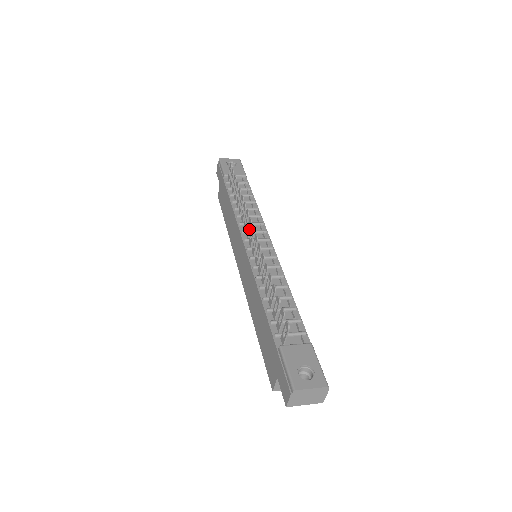
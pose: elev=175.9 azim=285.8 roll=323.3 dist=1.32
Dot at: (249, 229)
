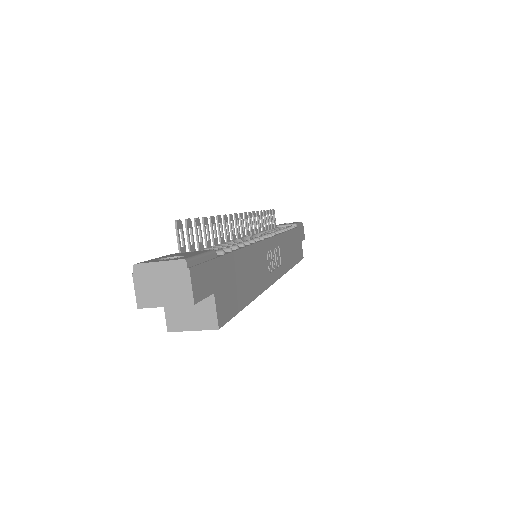
Dot at: (245, 225)
